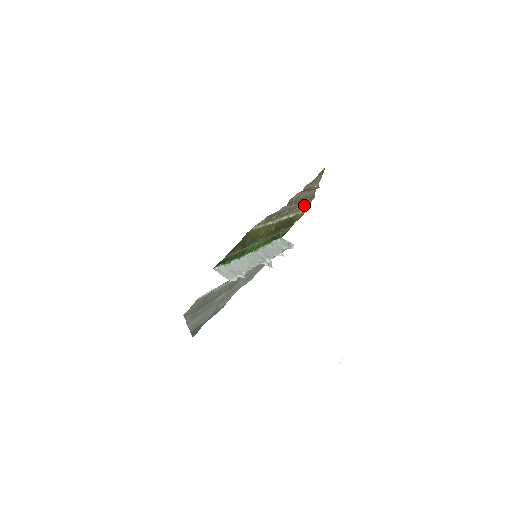
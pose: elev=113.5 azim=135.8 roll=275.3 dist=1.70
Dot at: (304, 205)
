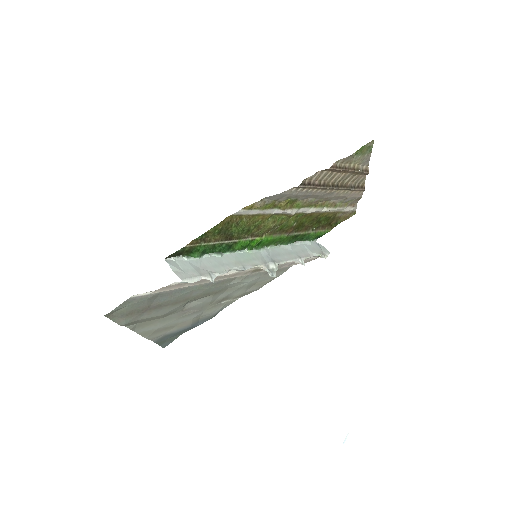
Dot at: (348, 198)
